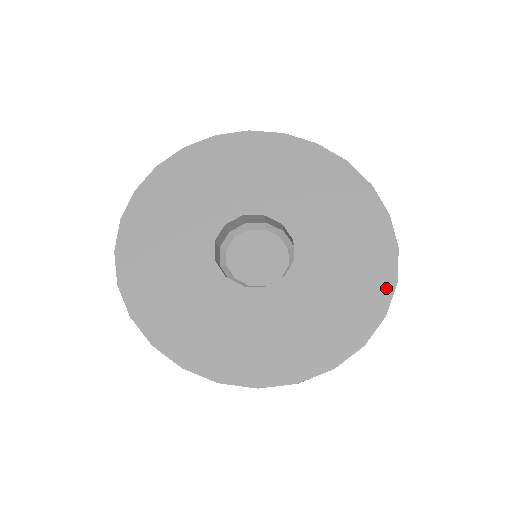
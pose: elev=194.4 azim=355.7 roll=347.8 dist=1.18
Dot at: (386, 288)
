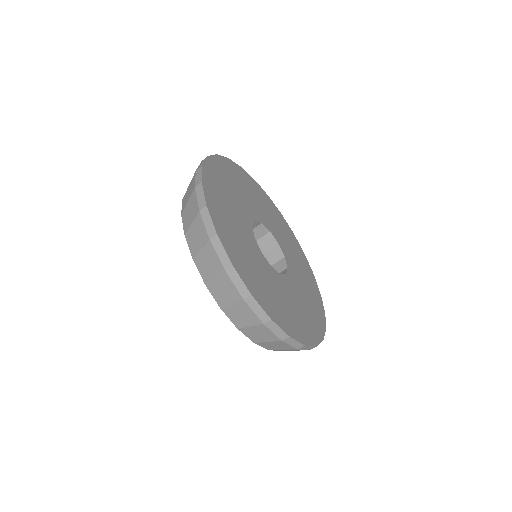
Dot at: (319, 336)
